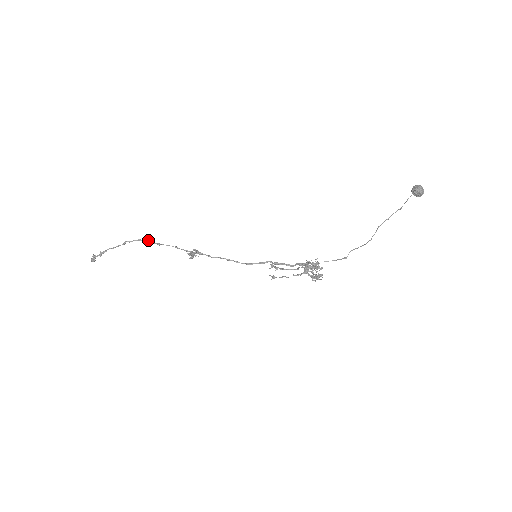
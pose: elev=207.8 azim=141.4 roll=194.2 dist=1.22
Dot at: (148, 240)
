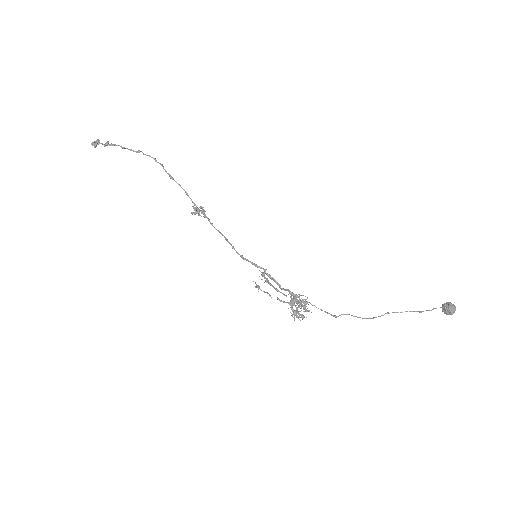
Dot at: (163, 166)
